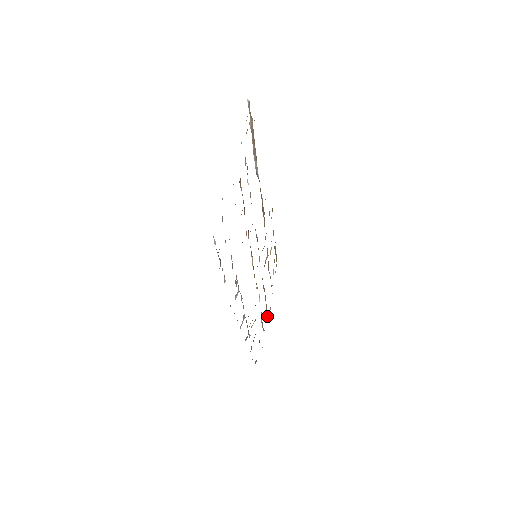
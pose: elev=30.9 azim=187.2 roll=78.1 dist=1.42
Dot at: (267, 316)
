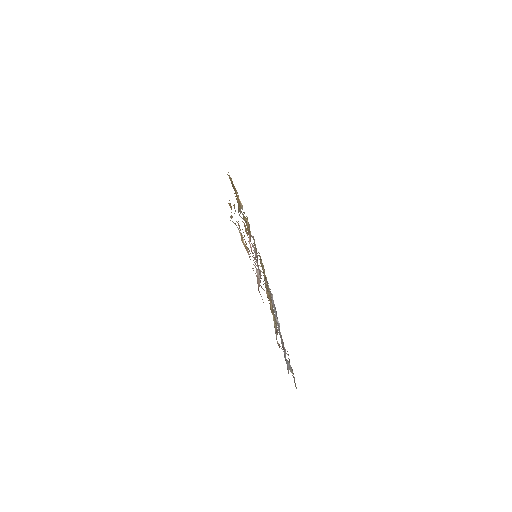
Dot at: occluded
